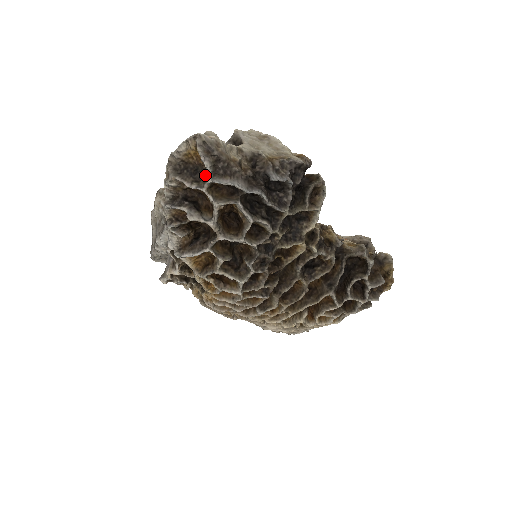
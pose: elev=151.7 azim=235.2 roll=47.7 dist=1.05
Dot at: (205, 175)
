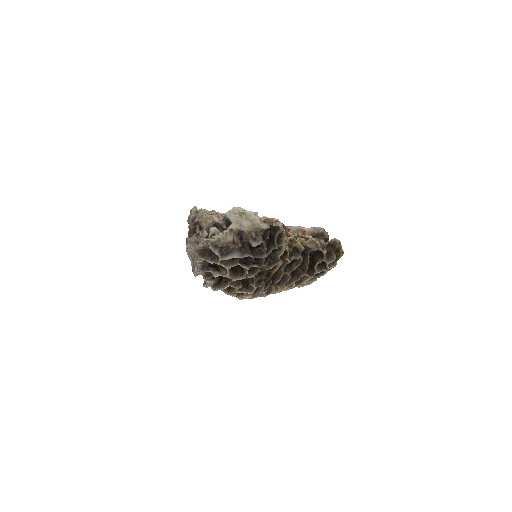
Dot at: (217, 255)
